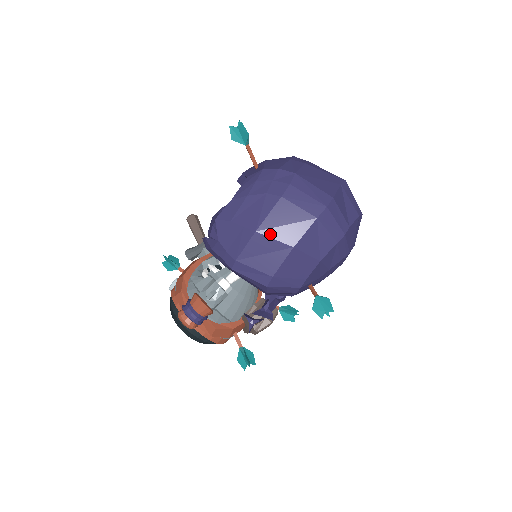
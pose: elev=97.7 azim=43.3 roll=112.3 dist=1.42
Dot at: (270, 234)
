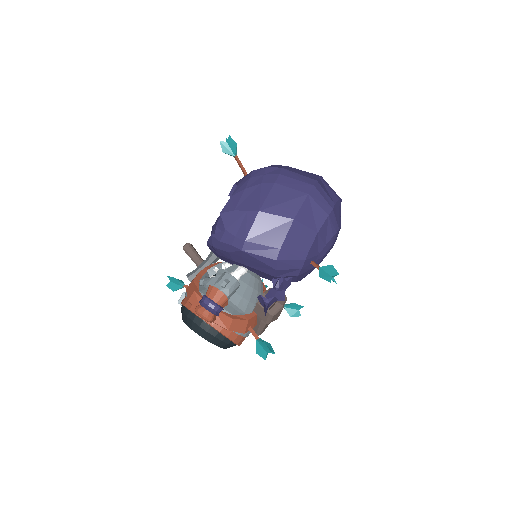
Dot at: (272, 211)
